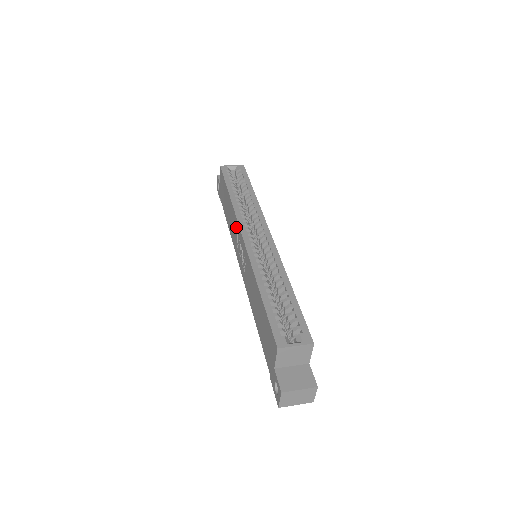
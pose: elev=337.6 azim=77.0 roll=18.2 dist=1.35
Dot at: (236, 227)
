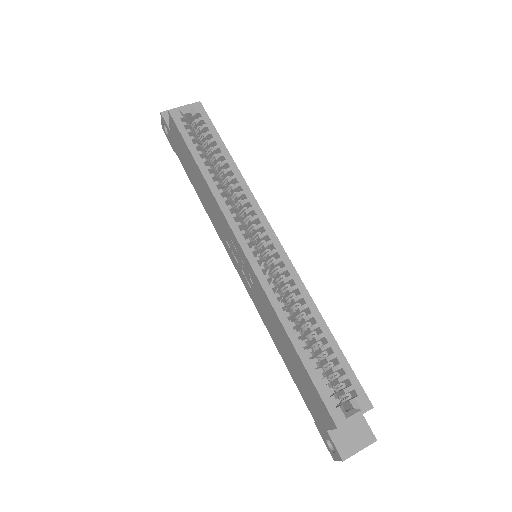
Dot at: (224, 225)
